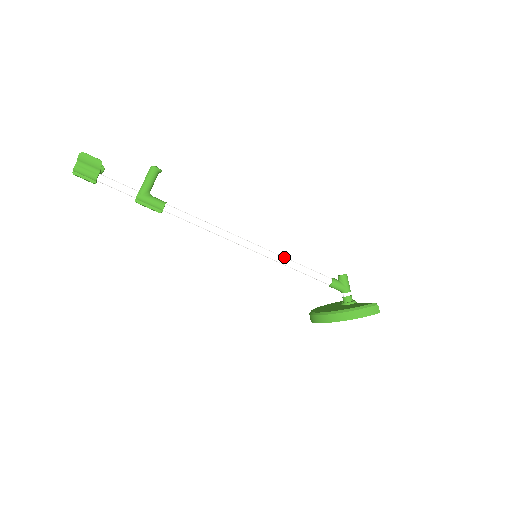
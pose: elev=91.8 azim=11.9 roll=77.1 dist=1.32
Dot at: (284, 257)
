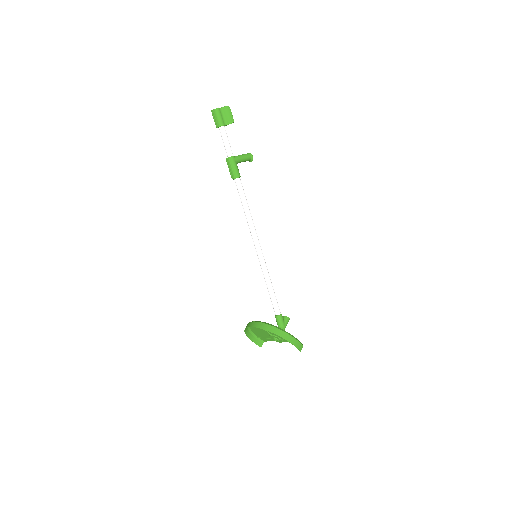
Dot at: occluded
